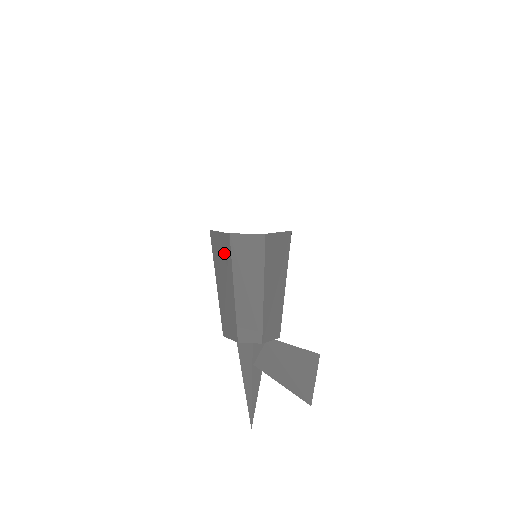
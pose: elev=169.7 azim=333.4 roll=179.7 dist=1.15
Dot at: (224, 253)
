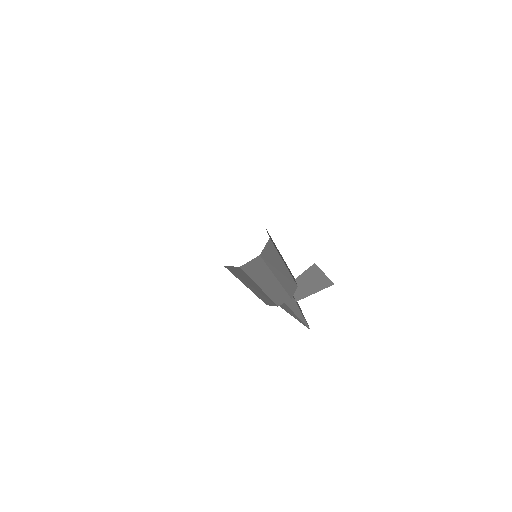
Dot at: (260, 268)
